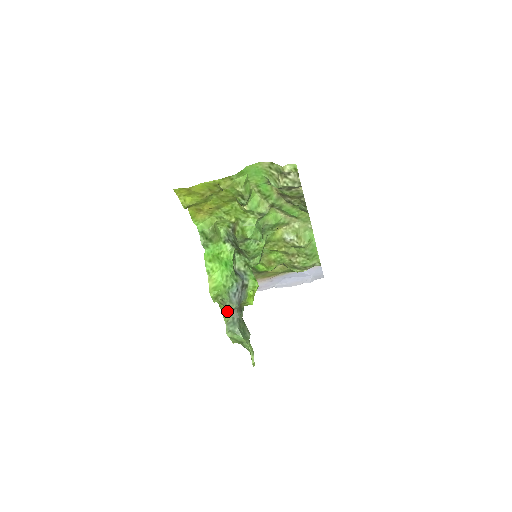
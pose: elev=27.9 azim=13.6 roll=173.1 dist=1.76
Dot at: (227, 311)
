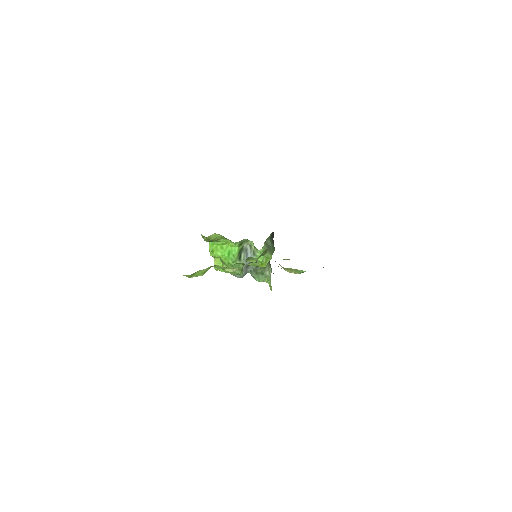
Dot at: occluded
